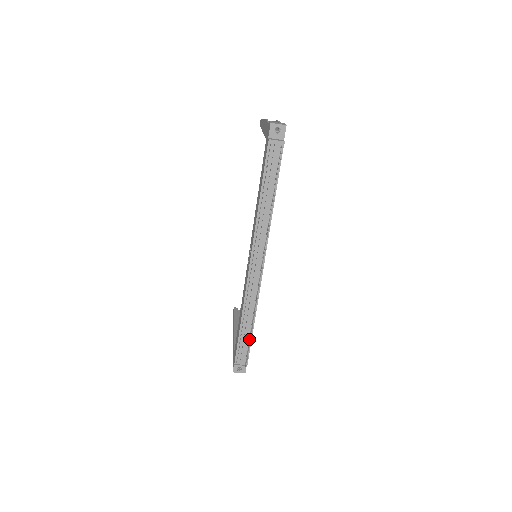
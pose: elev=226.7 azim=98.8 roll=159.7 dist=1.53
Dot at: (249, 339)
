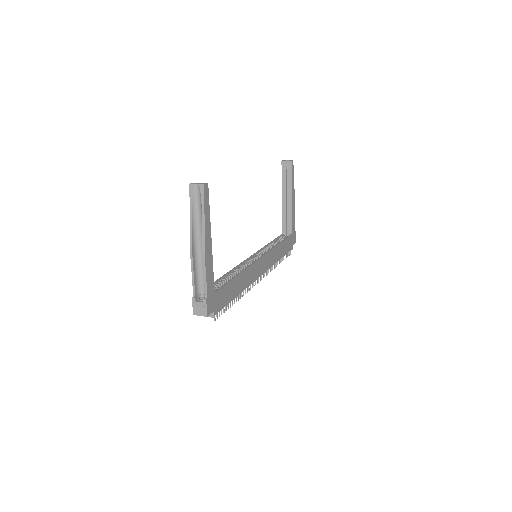
Dot at: occluded
